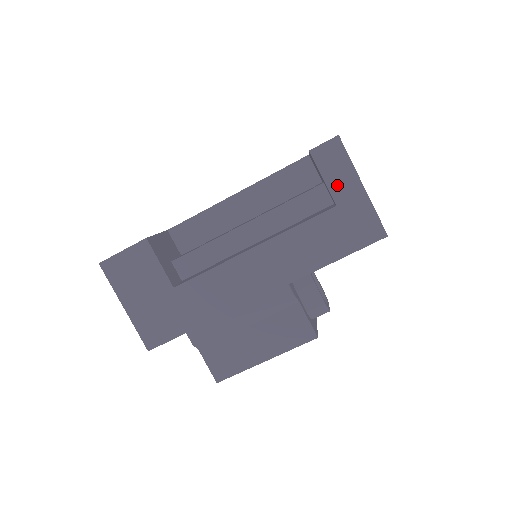
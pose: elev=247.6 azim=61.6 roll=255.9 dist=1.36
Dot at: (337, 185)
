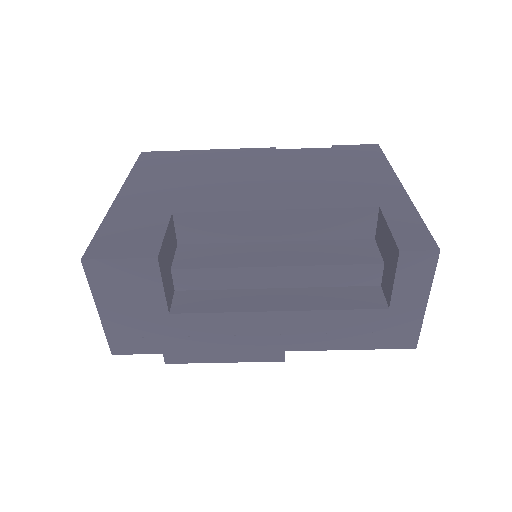
Dot at: (403, 292)
